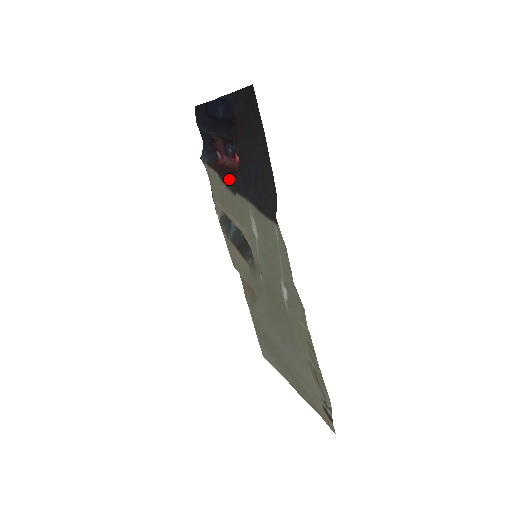
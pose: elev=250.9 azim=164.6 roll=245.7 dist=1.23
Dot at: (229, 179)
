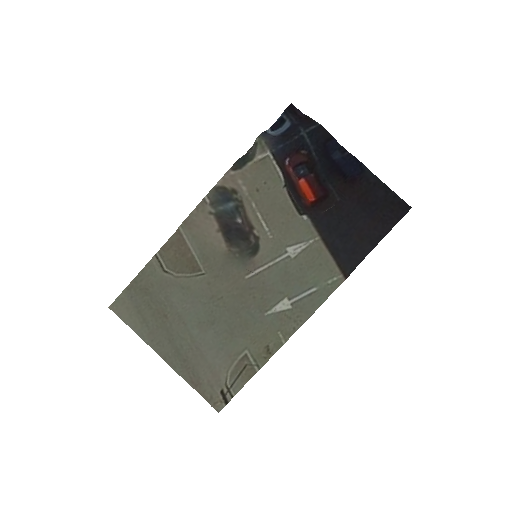
Dot at: (296, 195)
